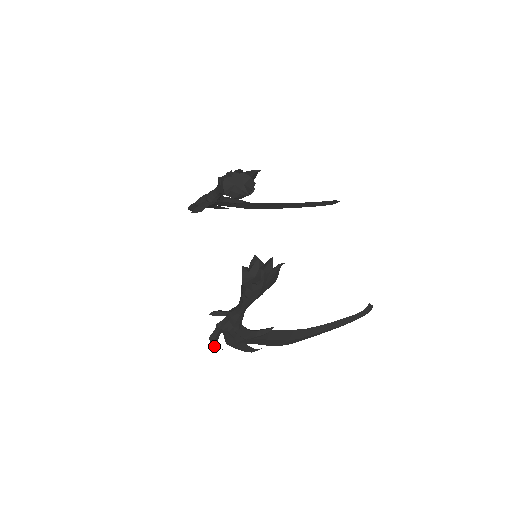
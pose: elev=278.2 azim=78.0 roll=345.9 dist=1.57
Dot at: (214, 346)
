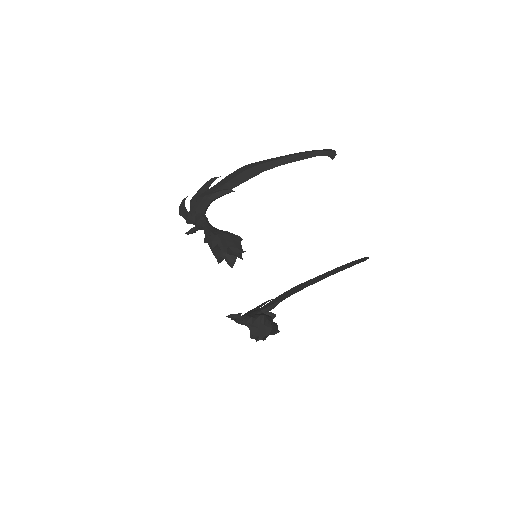
Dot at: occluded
